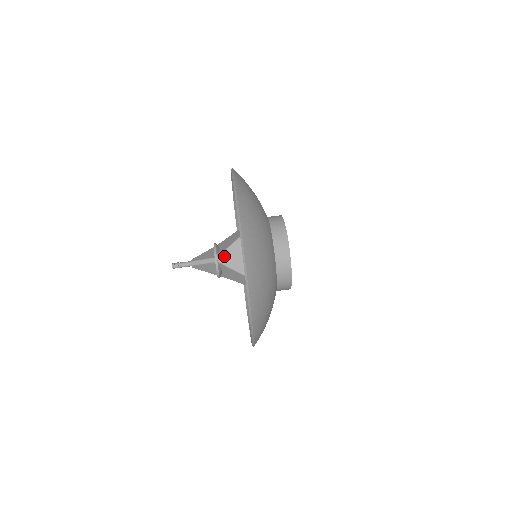
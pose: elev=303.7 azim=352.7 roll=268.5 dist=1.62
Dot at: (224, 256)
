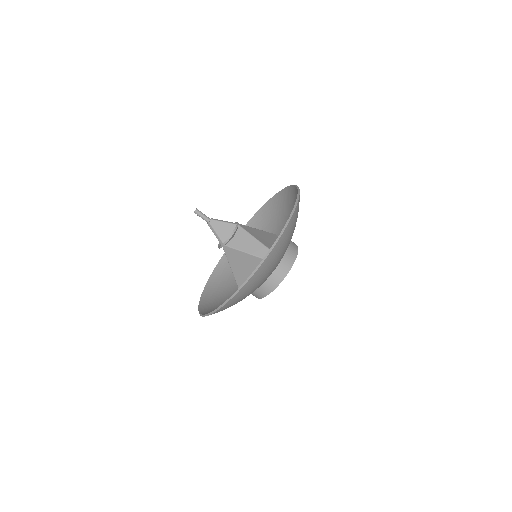
Dot at: (229, 250)
